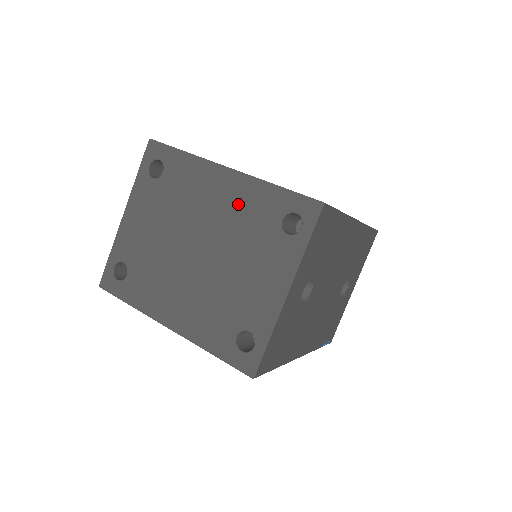
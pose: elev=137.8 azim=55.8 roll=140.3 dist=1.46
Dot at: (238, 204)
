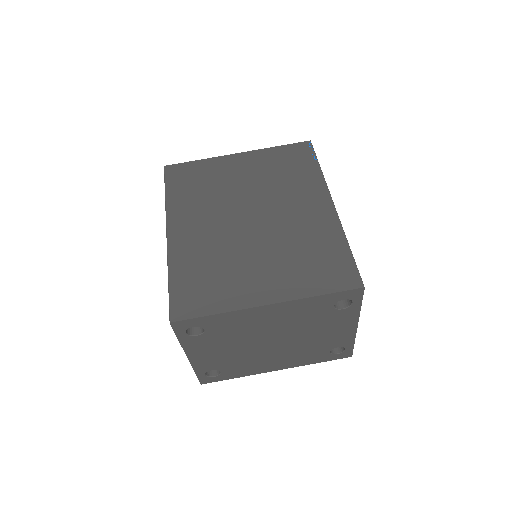
Dot at: (291, 315)
